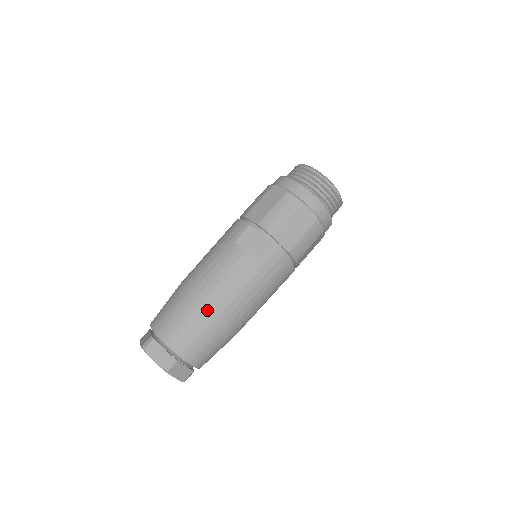
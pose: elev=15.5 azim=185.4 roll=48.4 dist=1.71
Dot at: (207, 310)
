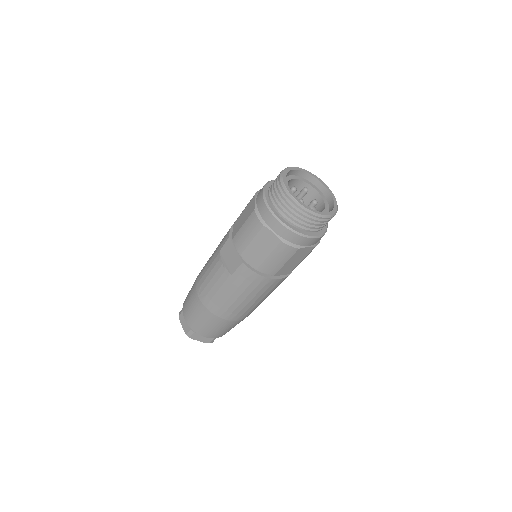
Dot at: (202, 304)
